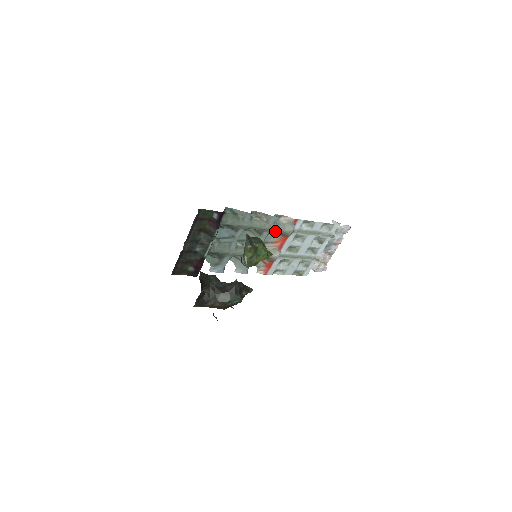
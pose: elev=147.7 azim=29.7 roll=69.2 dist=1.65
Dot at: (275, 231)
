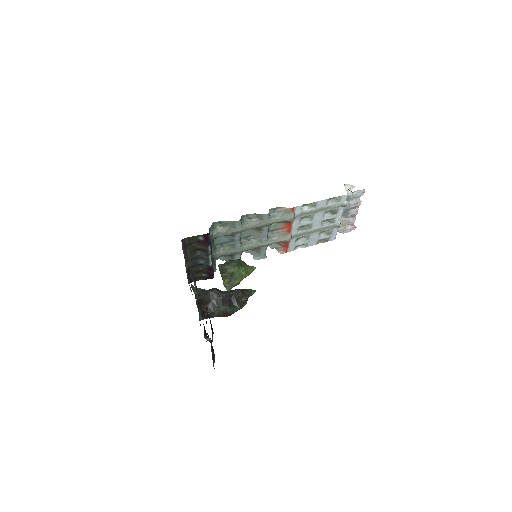
Dot at: occluded
